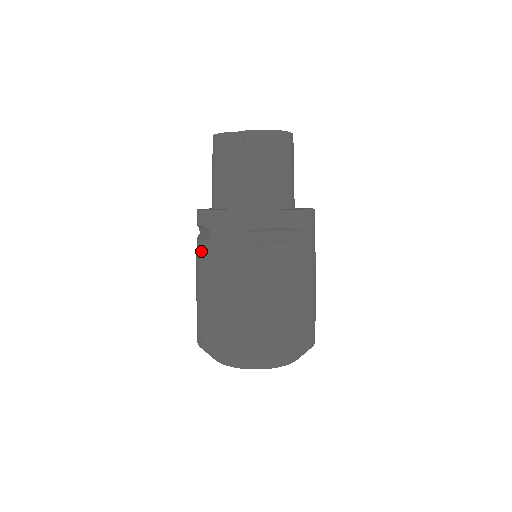
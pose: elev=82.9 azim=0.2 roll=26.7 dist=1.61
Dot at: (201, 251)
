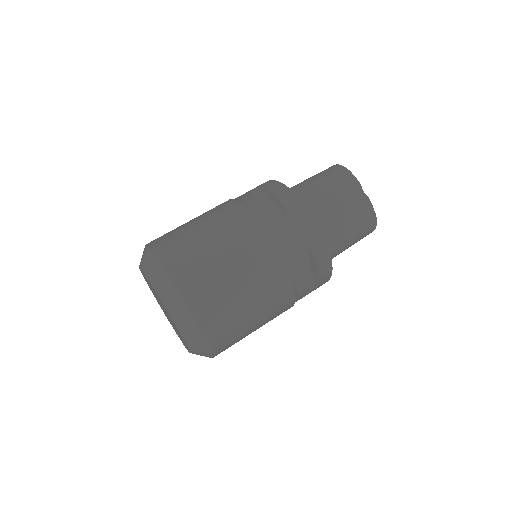
Dot at: (257, 210)
